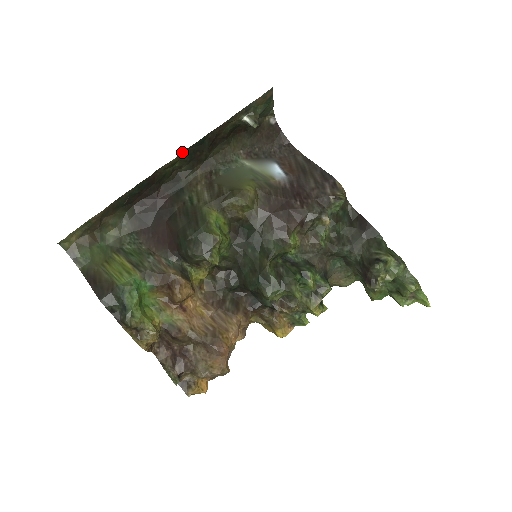
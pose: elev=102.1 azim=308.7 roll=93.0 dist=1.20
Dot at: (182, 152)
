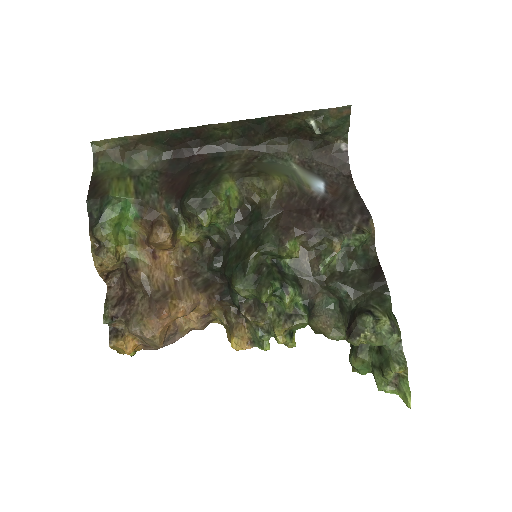
Dot at: (237, 121)
